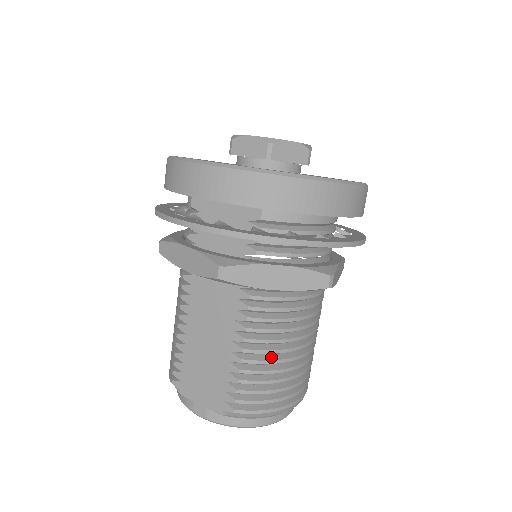
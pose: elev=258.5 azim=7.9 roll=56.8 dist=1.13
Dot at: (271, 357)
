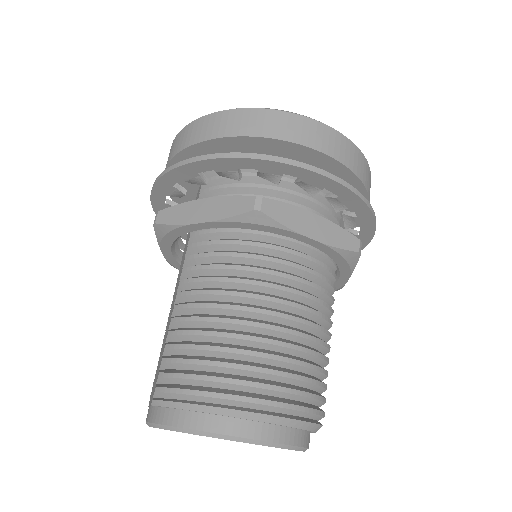
Dot at: (203, 315)
